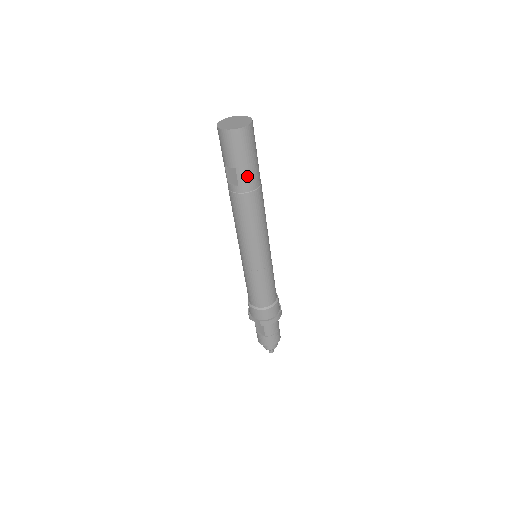
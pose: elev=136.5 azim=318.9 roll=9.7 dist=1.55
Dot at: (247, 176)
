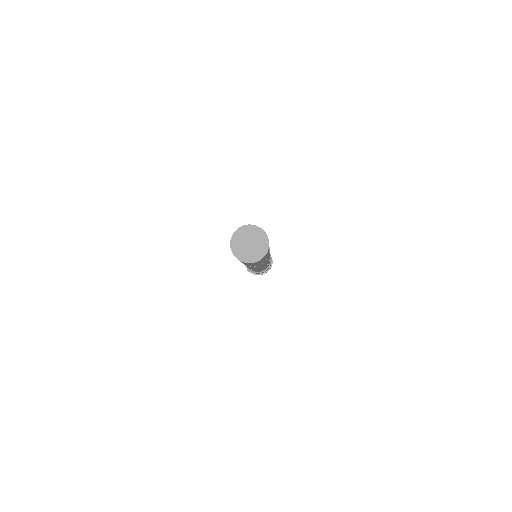
Dot at: (249, 265)
